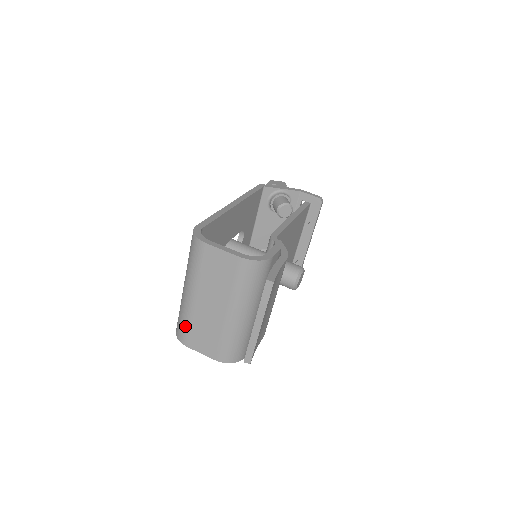
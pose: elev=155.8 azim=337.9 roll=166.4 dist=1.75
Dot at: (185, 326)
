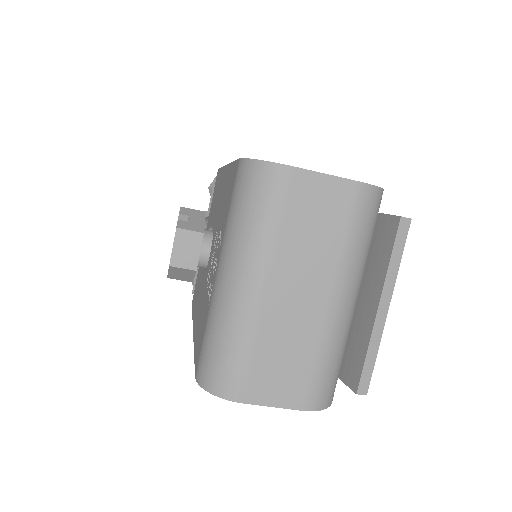
Dot at: (239, 358)
